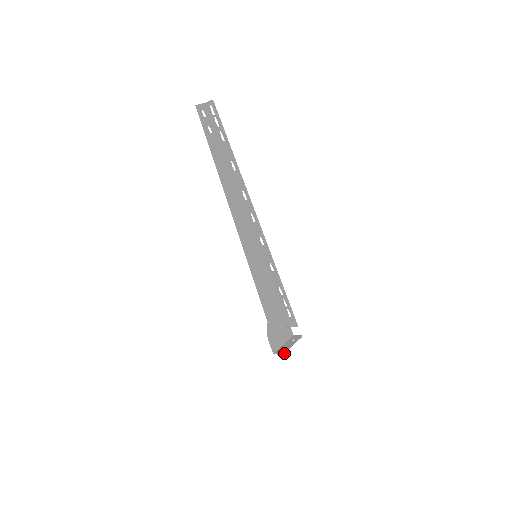
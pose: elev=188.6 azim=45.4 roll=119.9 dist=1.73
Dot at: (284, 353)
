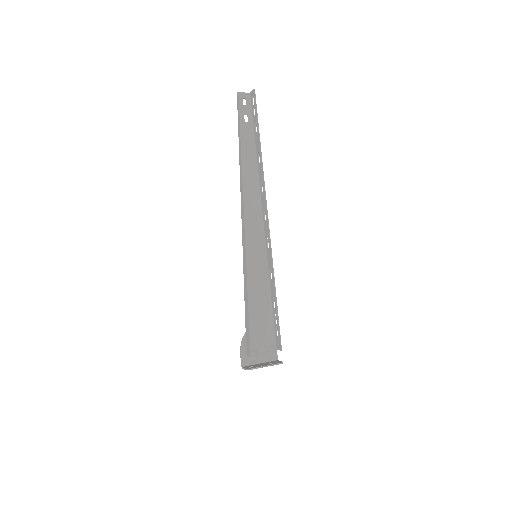
Dot at: (248, 369)
